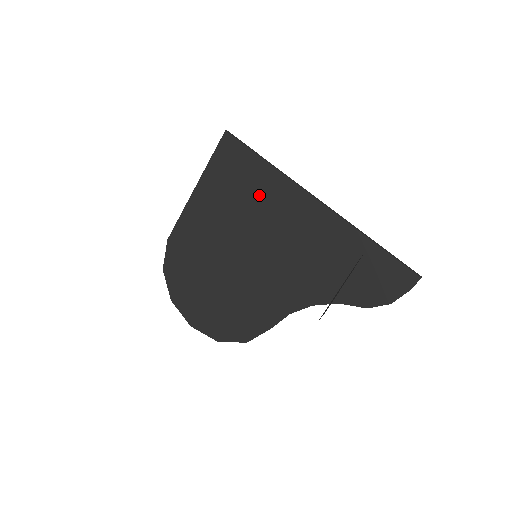
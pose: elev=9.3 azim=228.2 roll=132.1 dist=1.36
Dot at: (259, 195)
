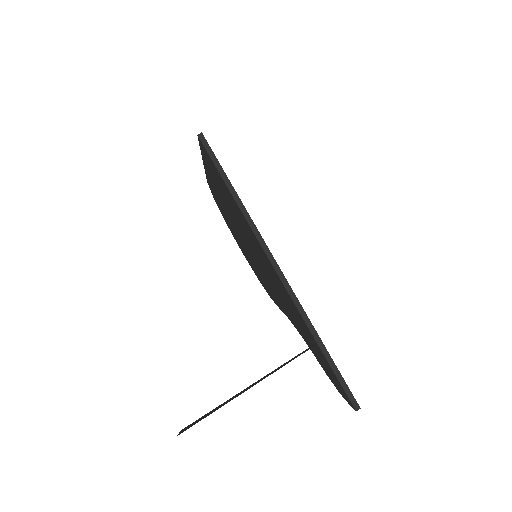
Dot at: (239, 217)
